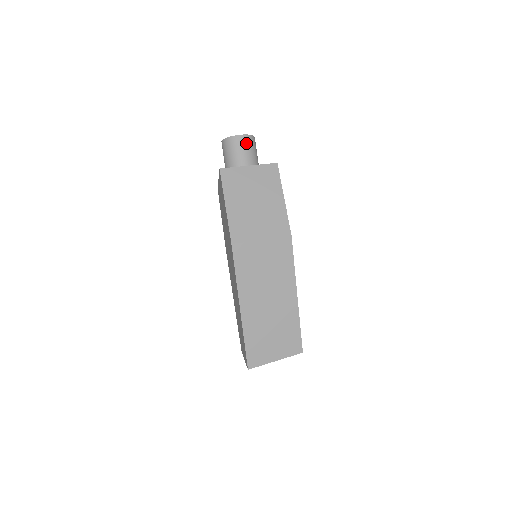
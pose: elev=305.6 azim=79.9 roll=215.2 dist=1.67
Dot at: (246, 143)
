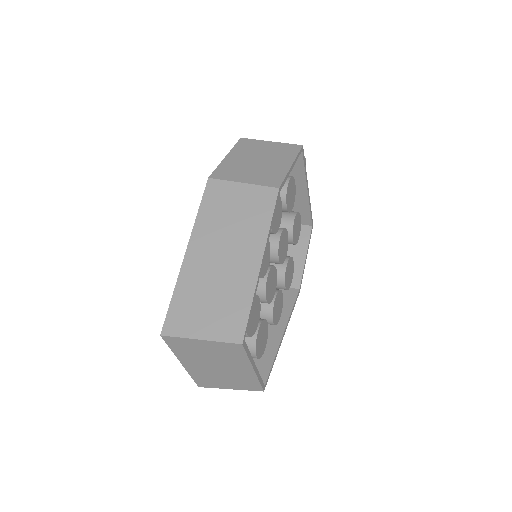
Dot at: occluded
